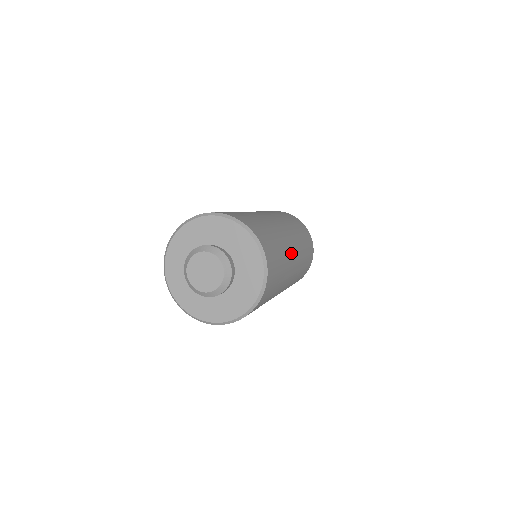
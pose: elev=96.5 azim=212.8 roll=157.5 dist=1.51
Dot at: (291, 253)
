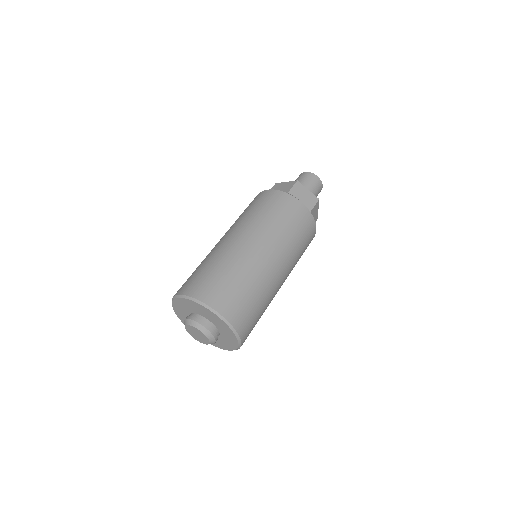
Dot at: (277, 287)
